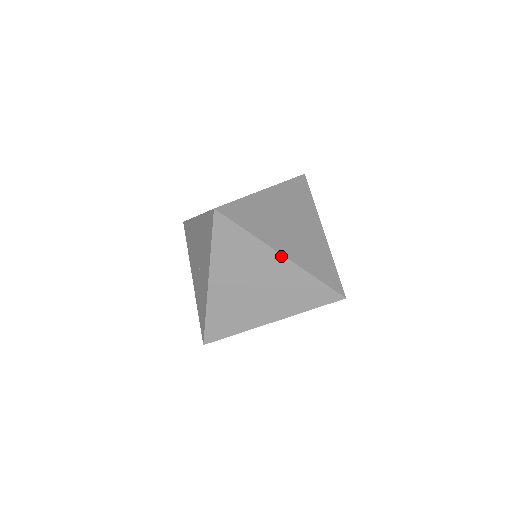
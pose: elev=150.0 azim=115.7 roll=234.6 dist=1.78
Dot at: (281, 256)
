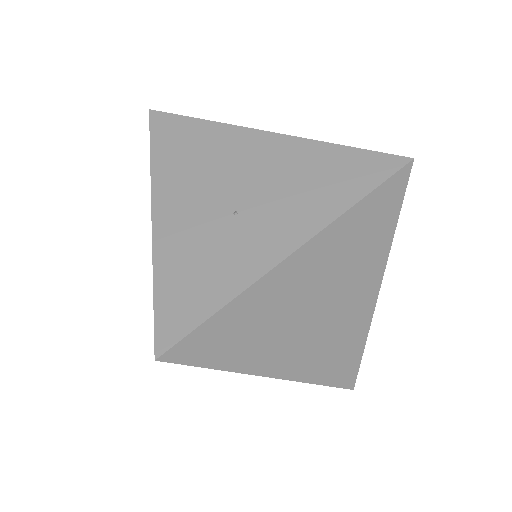
Dot at: (378, 289)
